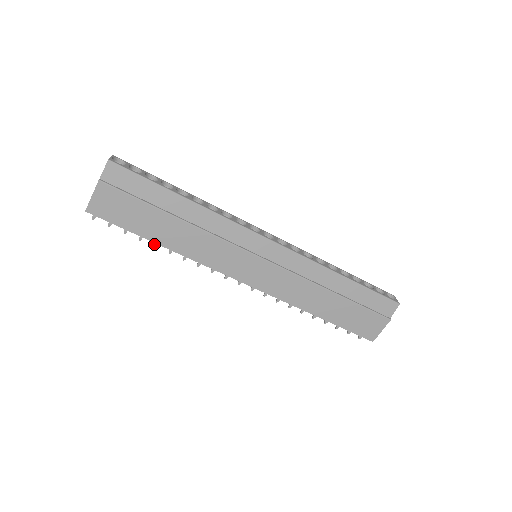
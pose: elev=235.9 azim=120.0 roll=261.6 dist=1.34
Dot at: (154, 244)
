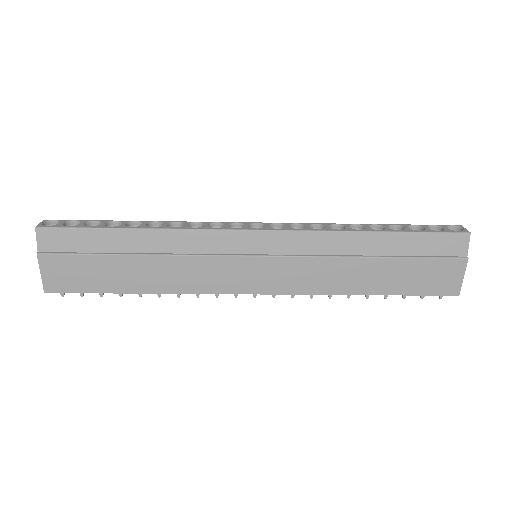
Dot at: (138, 294)
